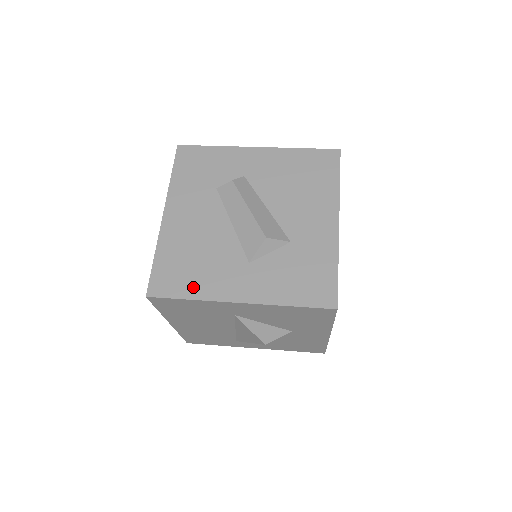
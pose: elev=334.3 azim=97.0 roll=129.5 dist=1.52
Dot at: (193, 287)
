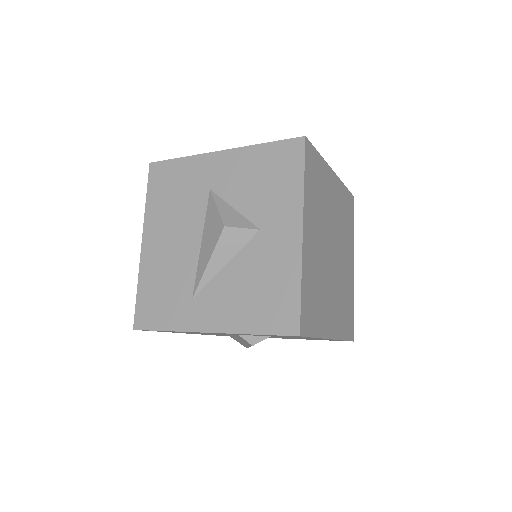
Dot at: occluded
